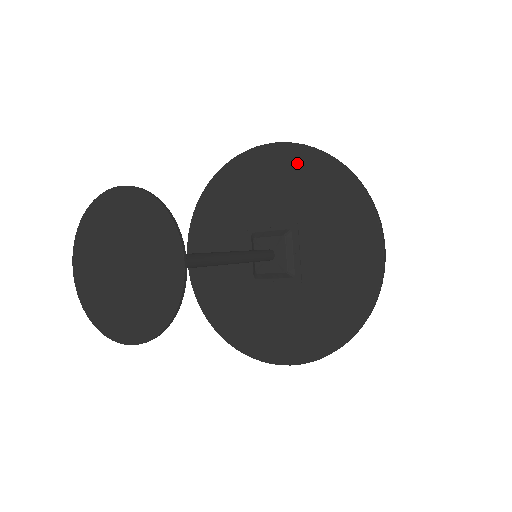
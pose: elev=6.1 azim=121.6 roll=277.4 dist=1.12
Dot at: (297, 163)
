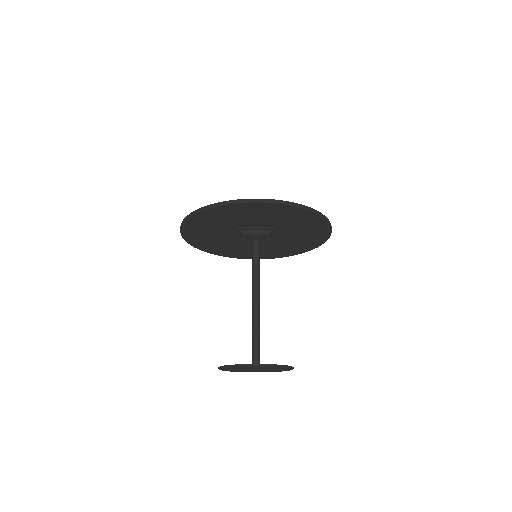
Dot at: (282, 211)
